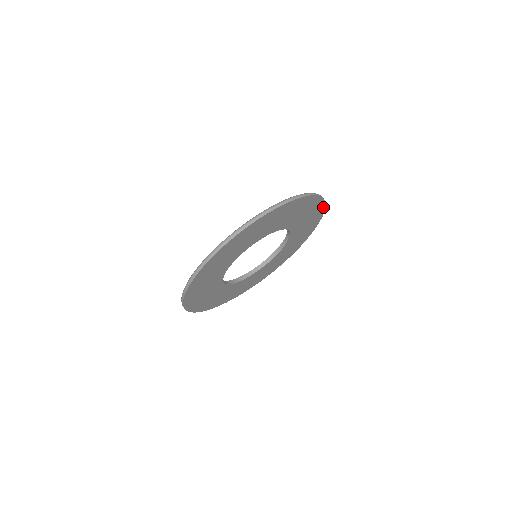
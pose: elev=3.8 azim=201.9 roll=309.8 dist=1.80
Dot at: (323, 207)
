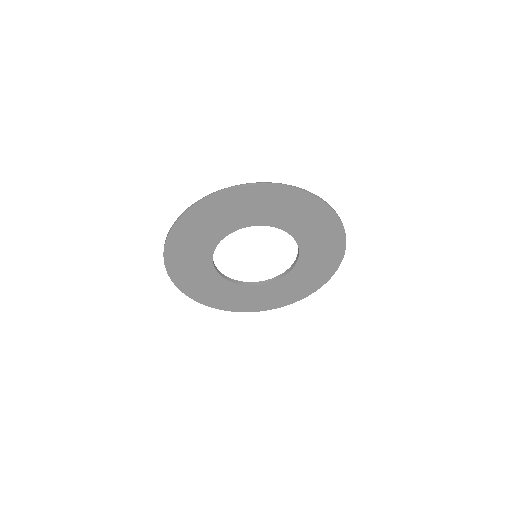
Dot at: (324, 205)
